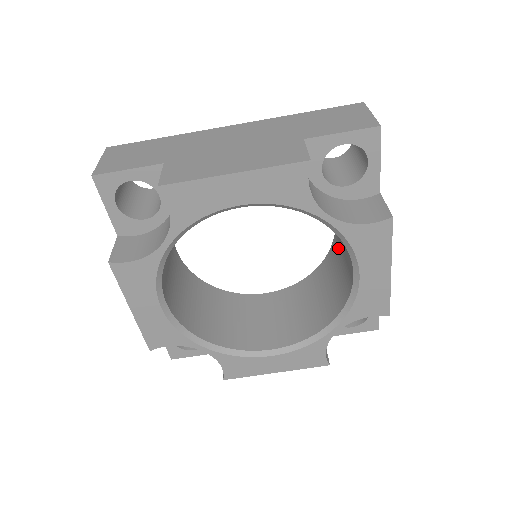
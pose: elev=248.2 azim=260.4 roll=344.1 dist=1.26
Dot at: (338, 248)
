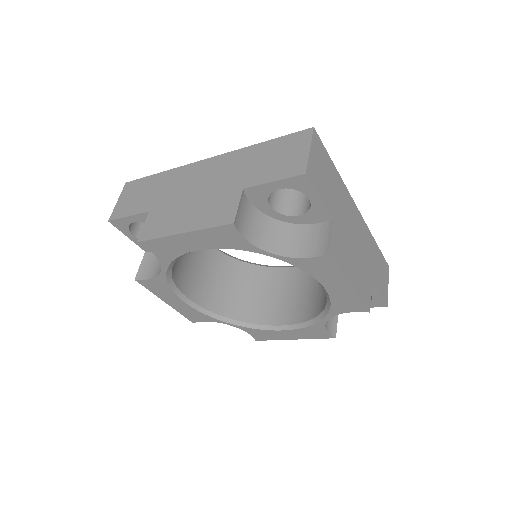
Dot at: occluded
